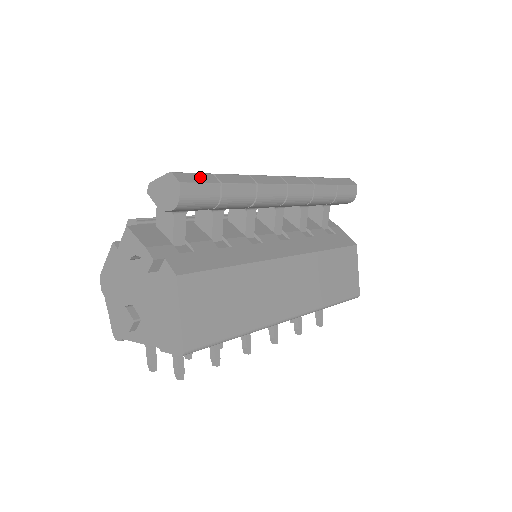
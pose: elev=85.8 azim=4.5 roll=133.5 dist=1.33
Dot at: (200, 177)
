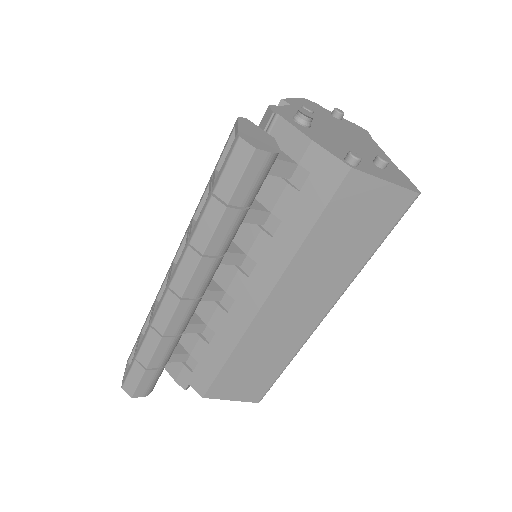
Dot at: (133, 376)
